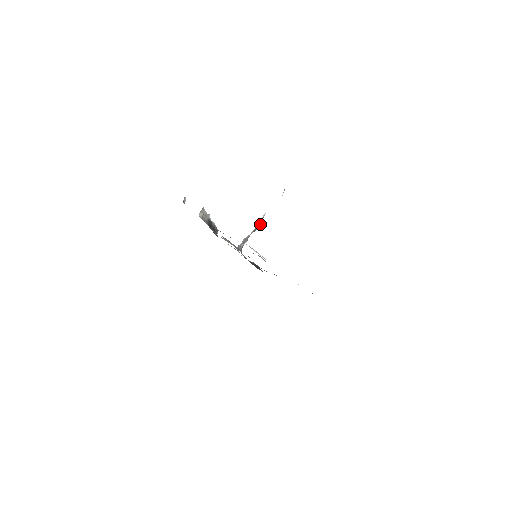
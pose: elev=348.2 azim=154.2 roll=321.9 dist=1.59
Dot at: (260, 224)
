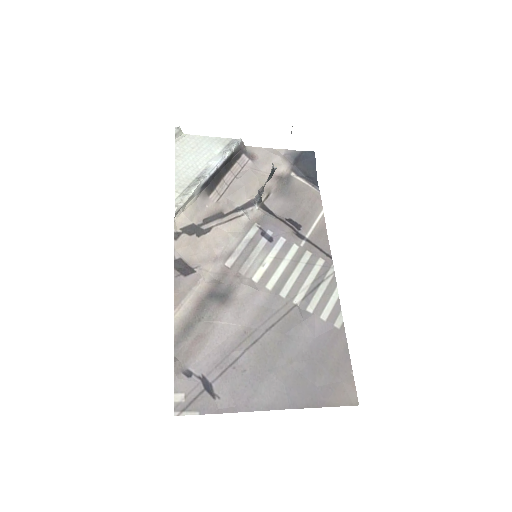
Dot at: (273, 171)
